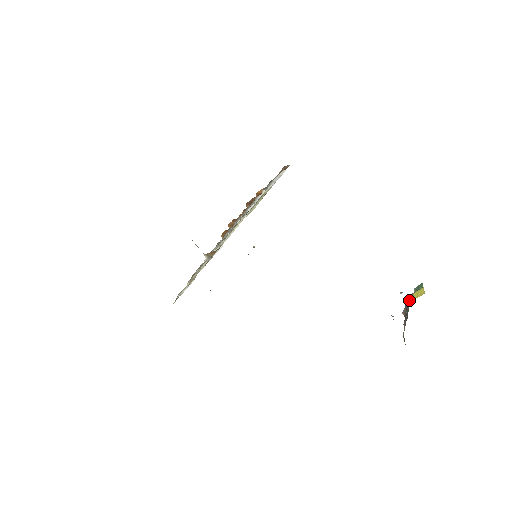
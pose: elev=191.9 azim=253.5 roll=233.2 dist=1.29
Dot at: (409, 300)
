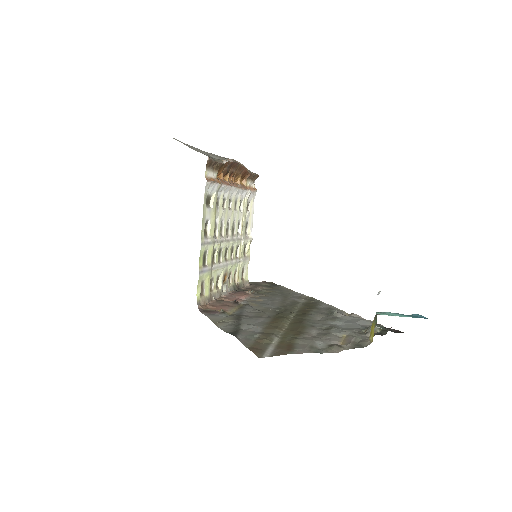
Dot at: (371, 329)
